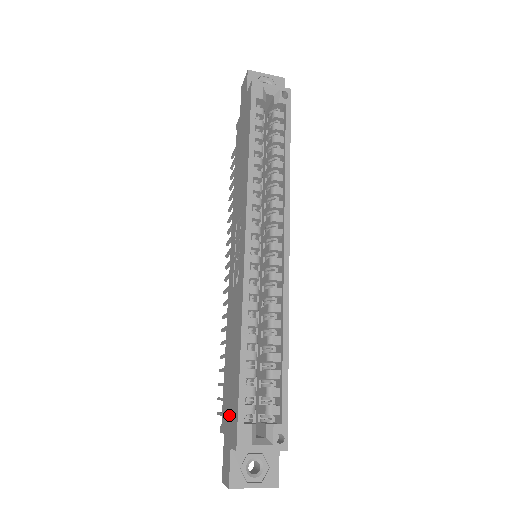
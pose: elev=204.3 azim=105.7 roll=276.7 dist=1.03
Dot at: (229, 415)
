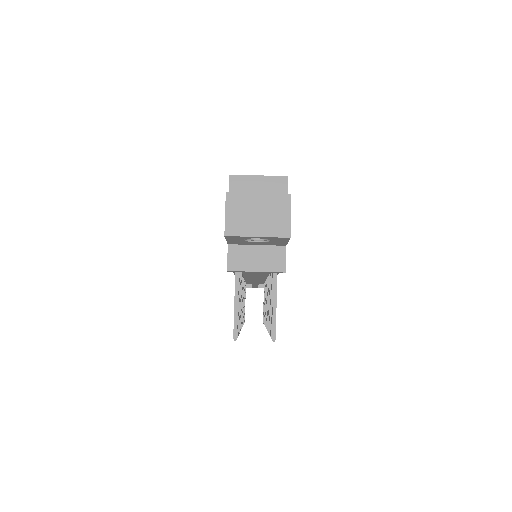
Dot at: occluded
